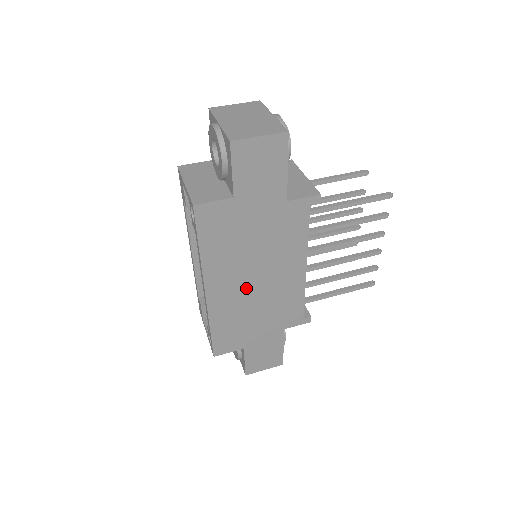
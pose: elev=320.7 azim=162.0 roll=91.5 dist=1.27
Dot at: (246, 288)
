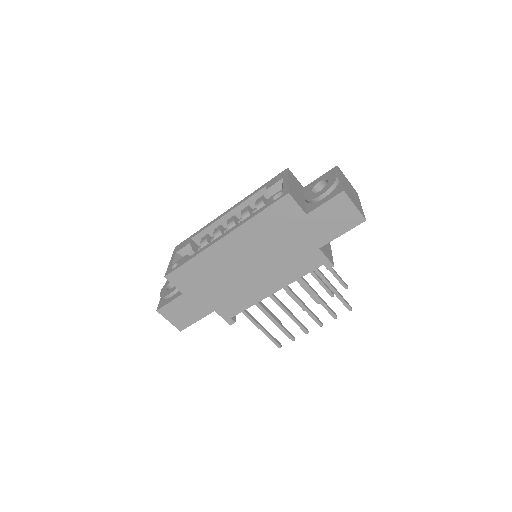
Dot at: (239, 263)
